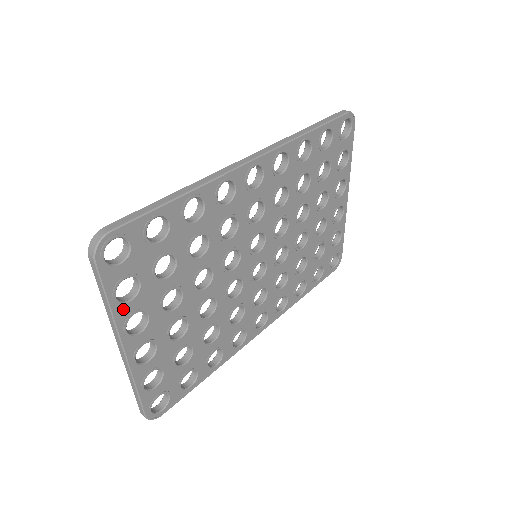
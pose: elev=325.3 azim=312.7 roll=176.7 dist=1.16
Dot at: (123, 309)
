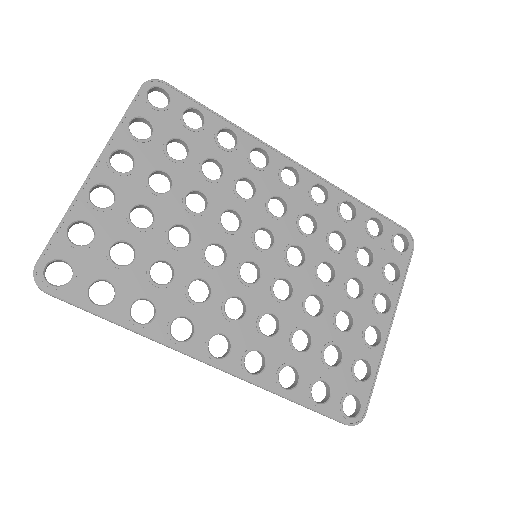
Dot at: (125, 137)
